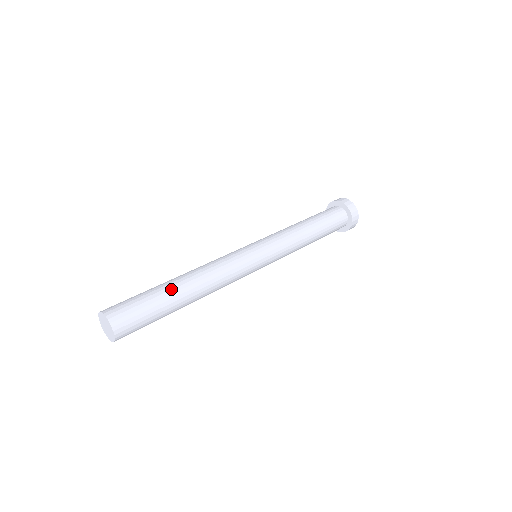
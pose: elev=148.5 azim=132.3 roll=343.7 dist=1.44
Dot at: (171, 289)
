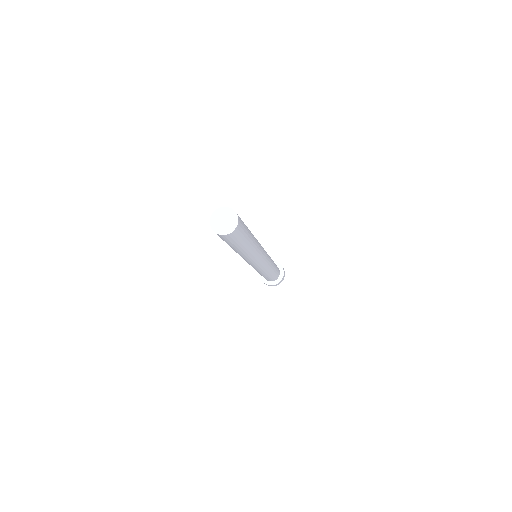
Dot at: occluded
